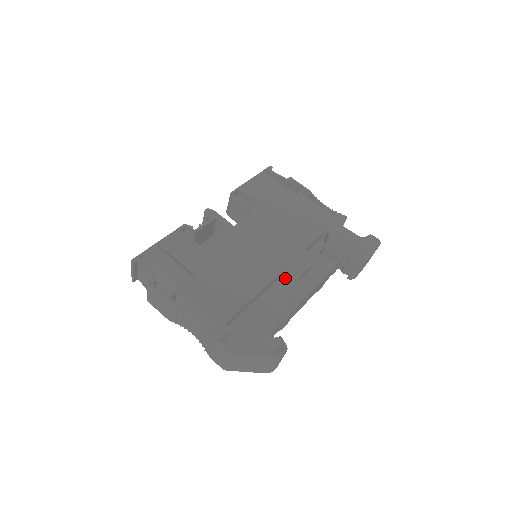
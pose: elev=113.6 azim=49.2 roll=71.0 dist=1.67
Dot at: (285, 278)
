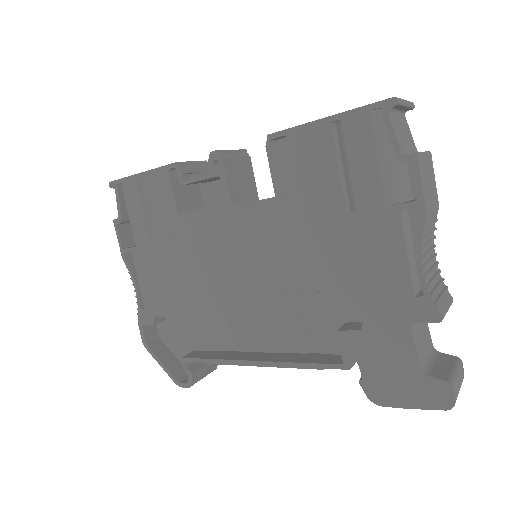
Dot at: occluded
